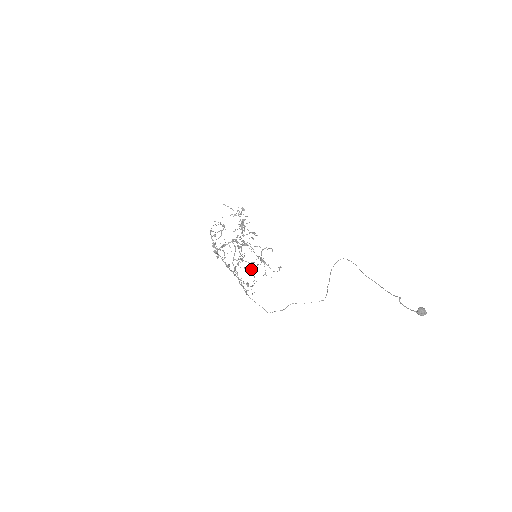
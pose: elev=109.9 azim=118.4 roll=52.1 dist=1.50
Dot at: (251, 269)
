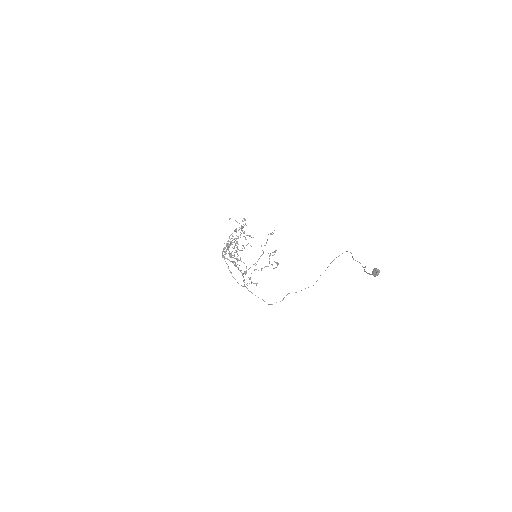
Dot at: (258, 270)
